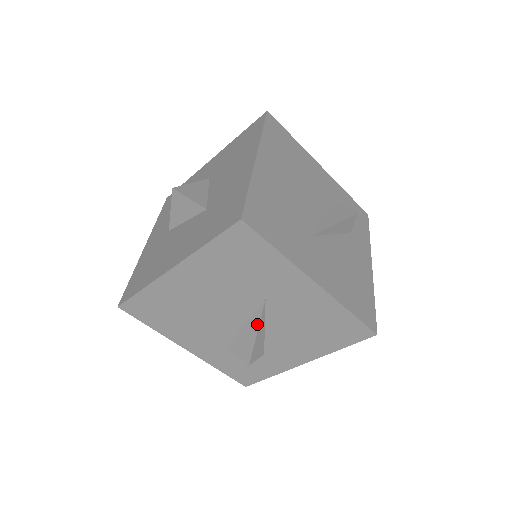
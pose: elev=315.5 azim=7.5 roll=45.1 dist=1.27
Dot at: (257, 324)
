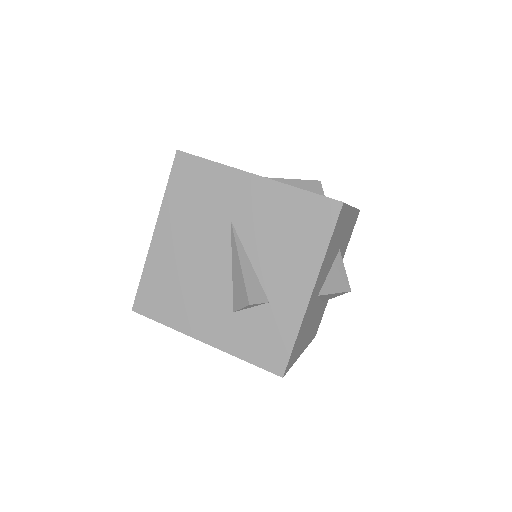
Dot at: (236, 252)
